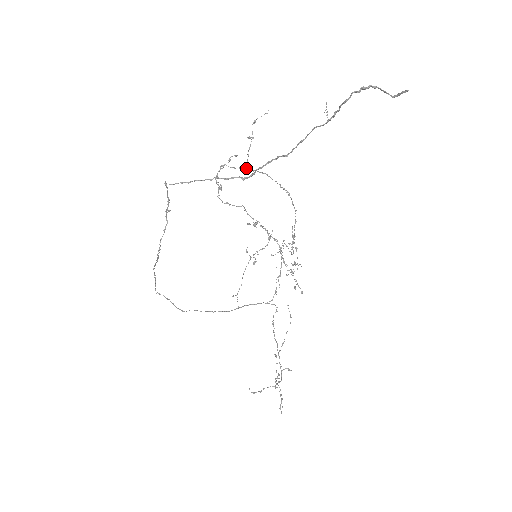
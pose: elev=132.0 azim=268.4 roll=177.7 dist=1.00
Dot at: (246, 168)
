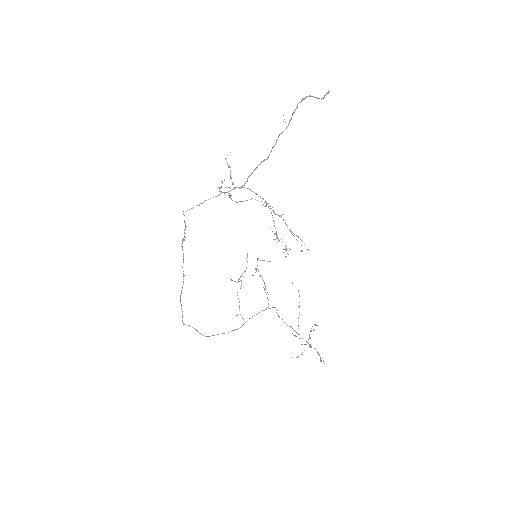
Dot at: (234, 187)
